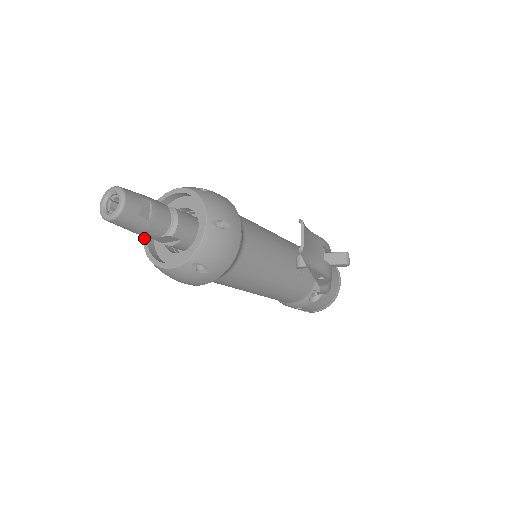
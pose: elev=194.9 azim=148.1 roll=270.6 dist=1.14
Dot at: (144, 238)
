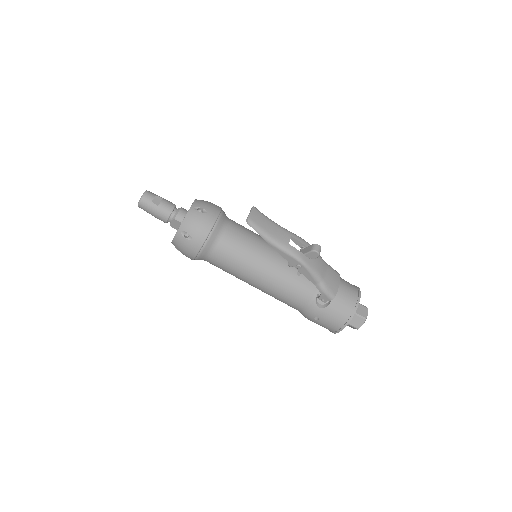
Dot at: occluded
